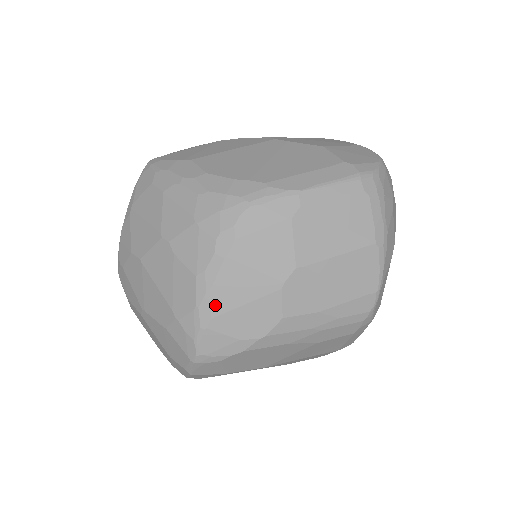
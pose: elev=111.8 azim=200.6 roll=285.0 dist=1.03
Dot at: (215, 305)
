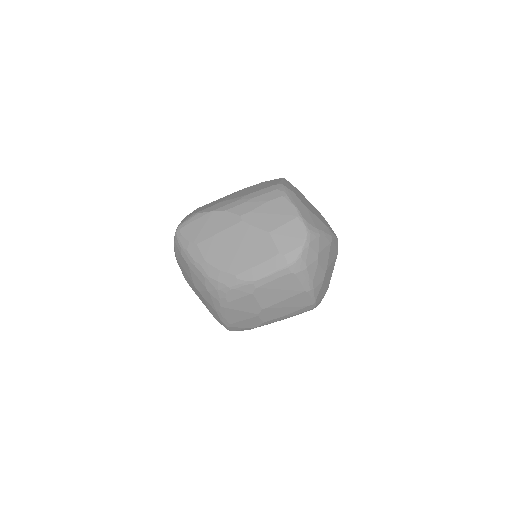
Dot at: (229, 321)
